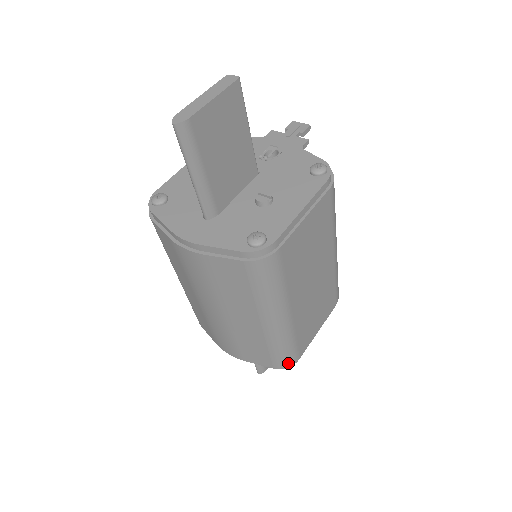
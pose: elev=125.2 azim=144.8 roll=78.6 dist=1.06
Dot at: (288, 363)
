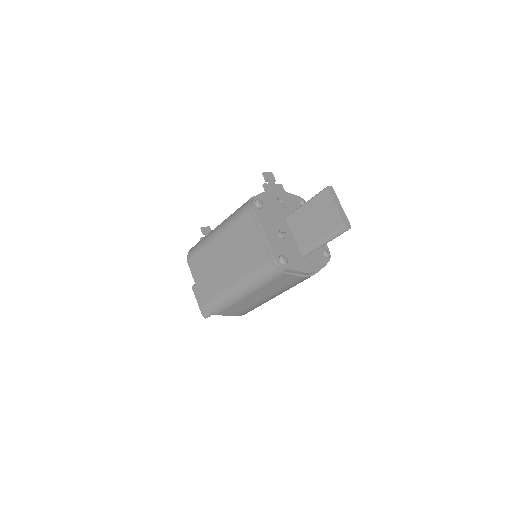
Dot at: occluded
